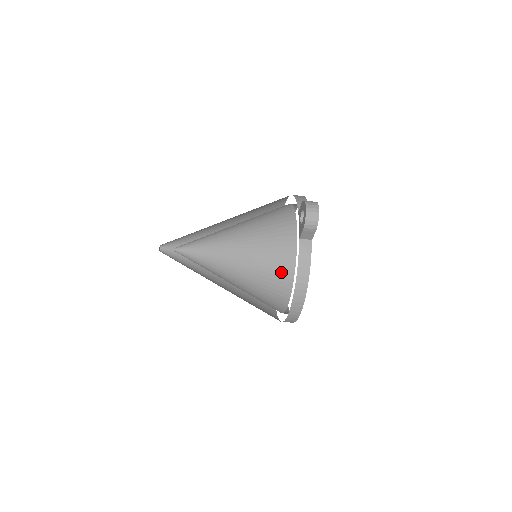
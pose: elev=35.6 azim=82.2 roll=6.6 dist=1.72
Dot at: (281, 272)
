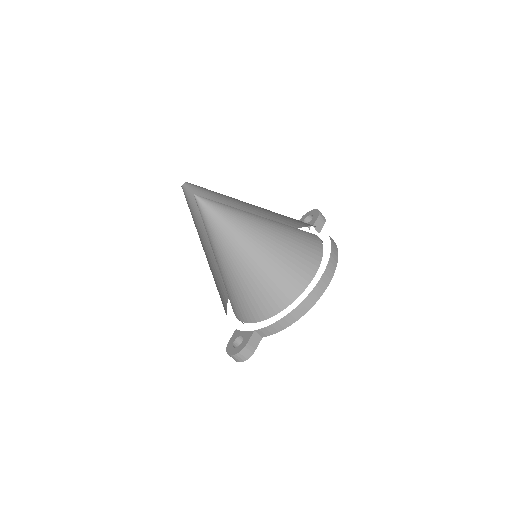
Dot at: (309, 236)
